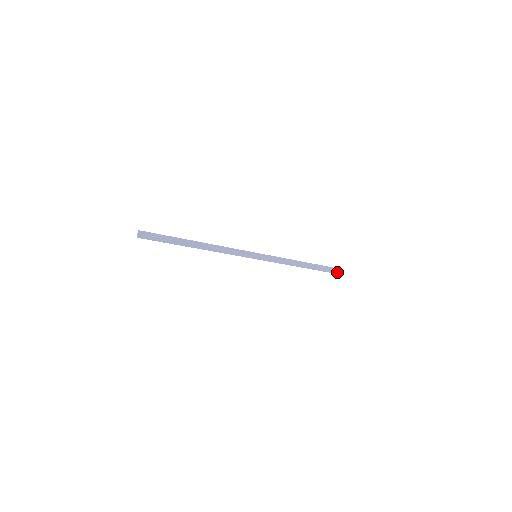
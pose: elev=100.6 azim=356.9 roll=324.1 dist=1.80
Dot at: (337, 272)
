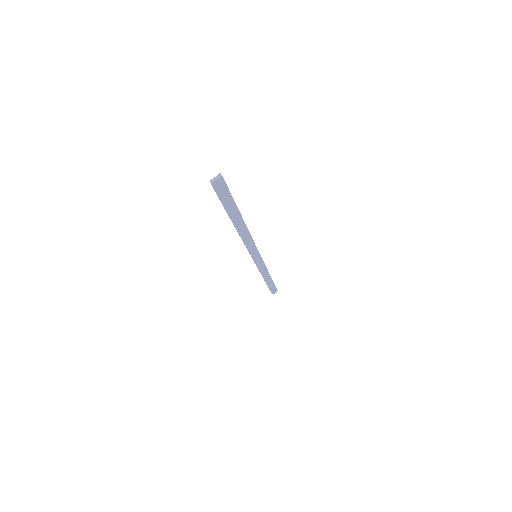
Dot at: (273, 292)
